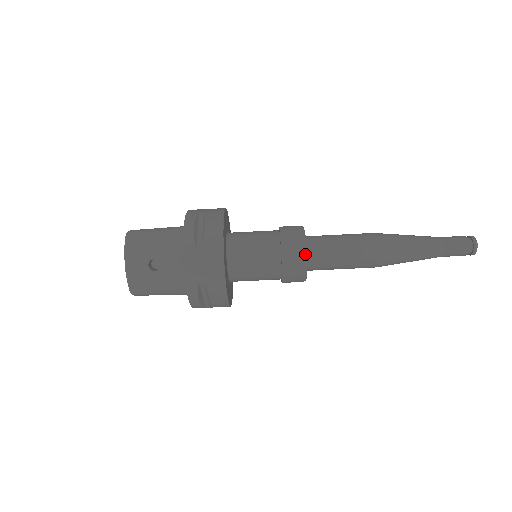
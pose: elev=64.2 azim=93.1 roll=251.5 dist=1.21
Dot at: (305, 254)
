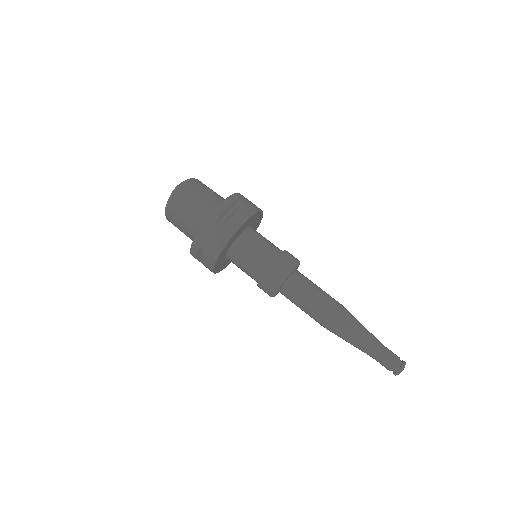
Dot at: (299, 262)
